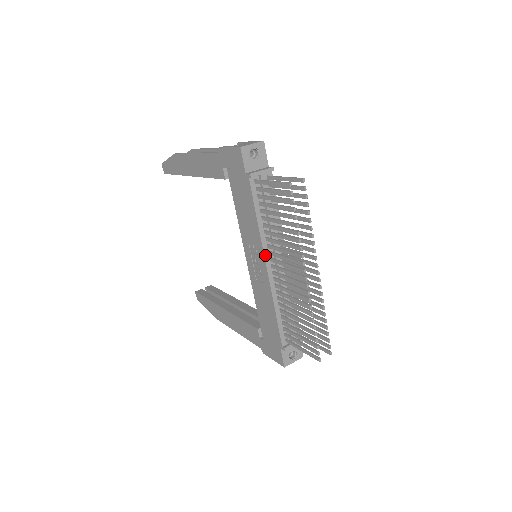
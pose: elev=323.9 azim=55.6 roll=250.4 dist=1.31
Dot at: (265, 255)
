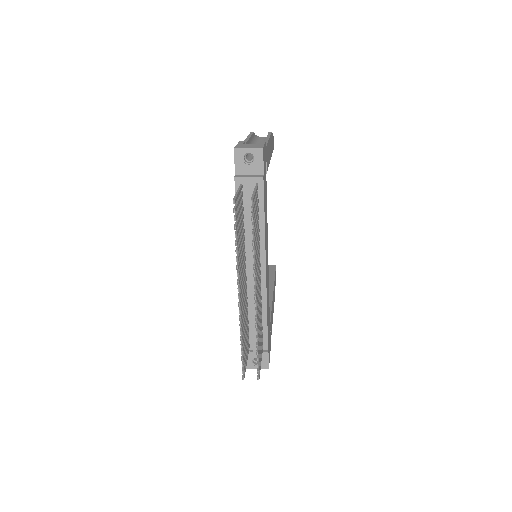
Dot at: occluded
